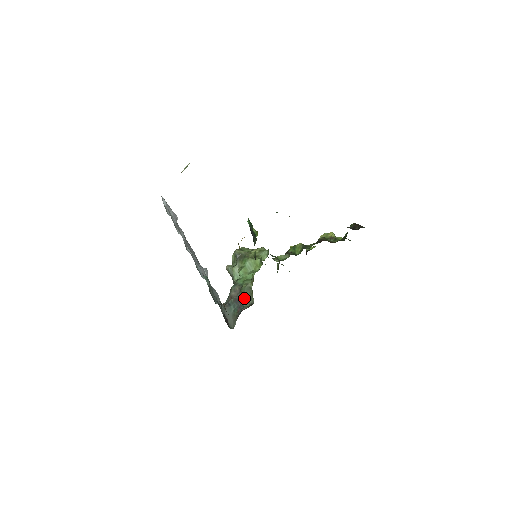
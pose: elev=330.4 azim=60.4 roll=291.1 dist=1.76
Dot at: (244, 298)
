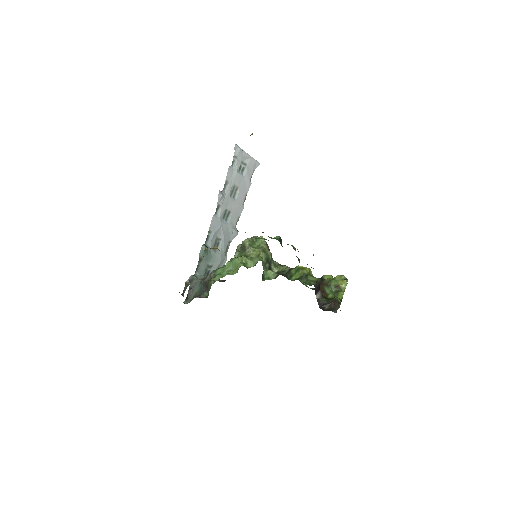
Dot at: (208, 288)
